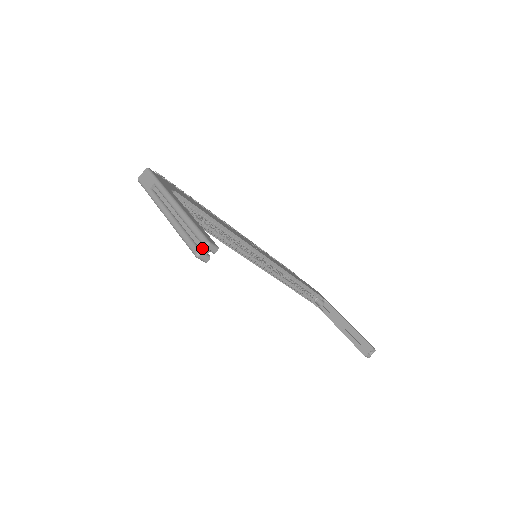
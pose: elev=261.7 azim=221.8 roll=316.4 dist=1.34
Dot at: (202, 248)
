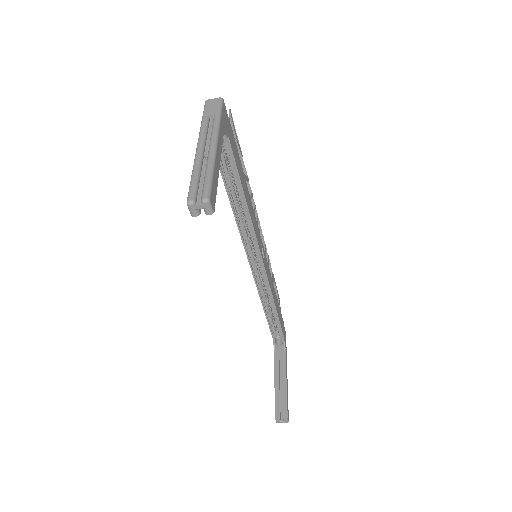
Dot at: (199, 200)
